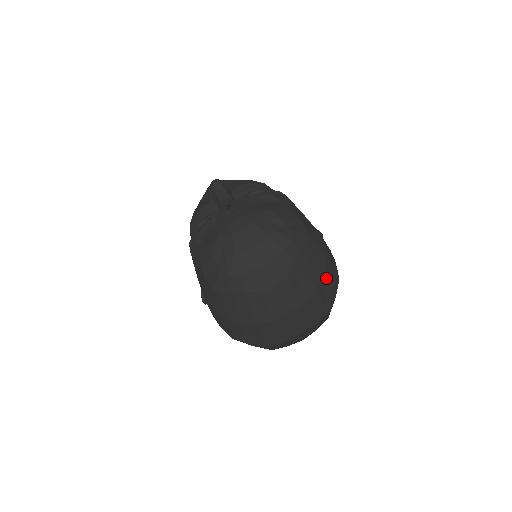
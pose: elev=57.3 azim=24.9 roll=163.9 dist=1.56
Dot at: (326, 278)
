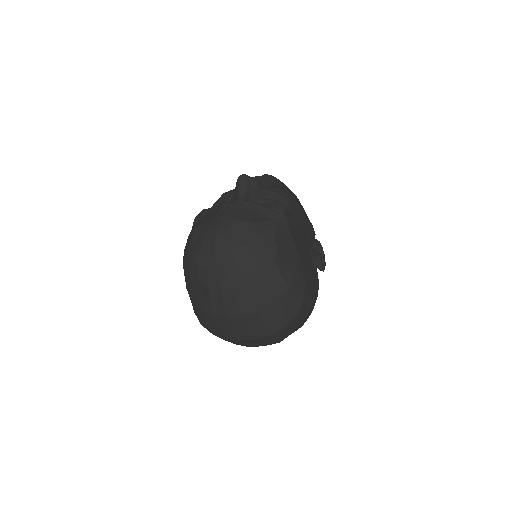
Dot at: (277, 306)
